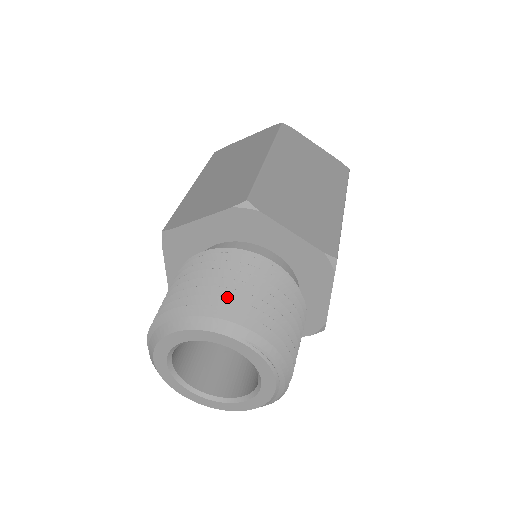
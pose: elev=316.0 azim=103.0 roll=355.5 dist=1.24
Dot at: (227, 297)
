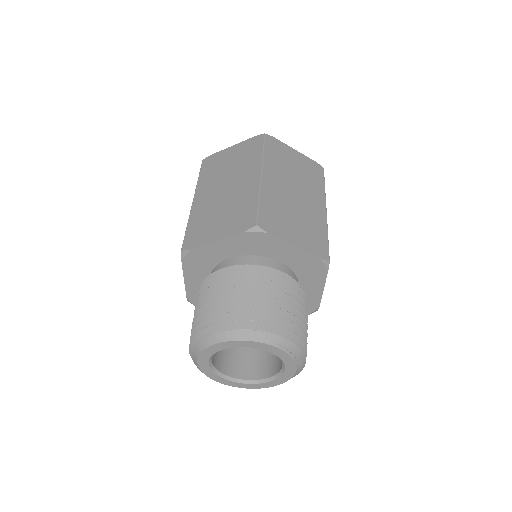
Dot at: (254, 310)
